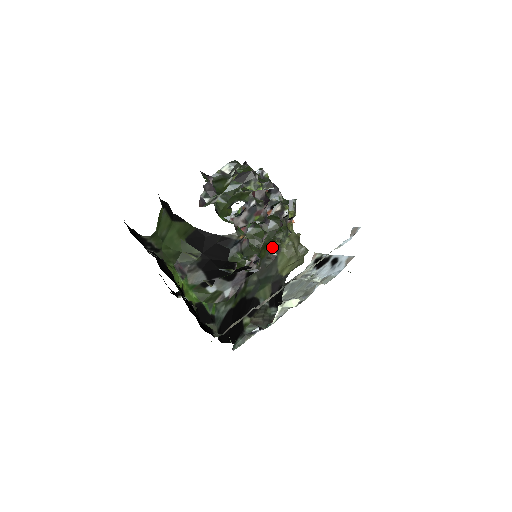
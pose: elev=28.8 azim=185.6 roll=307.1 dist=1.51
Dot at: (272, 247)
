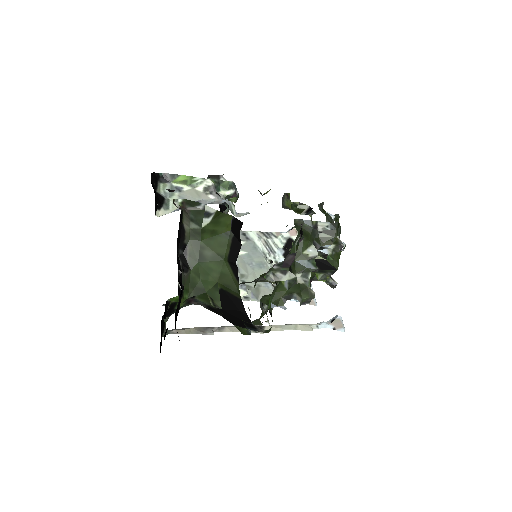
Dot at: occluded
